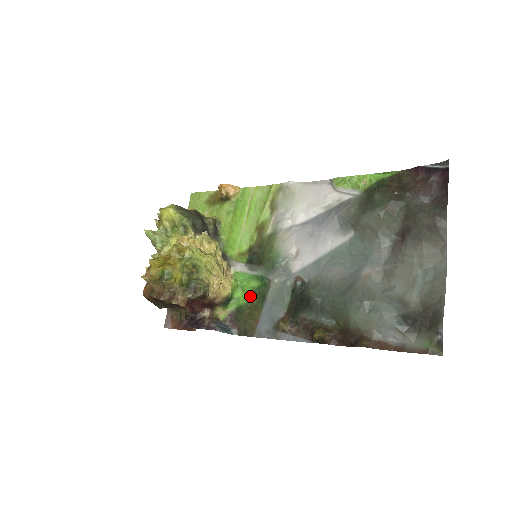
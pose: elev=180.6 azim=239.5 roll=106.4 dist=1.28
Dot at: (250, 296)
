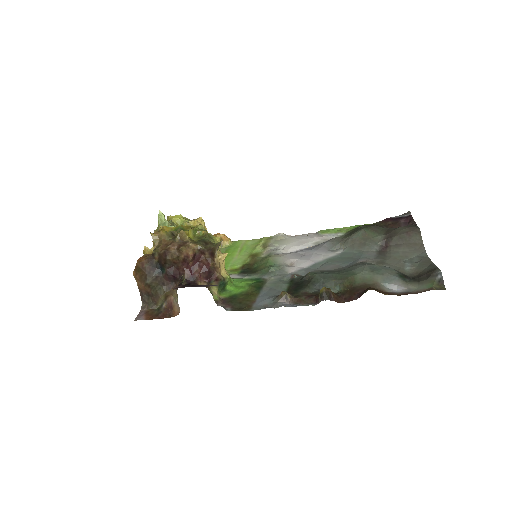
Dot at: (245, 288)
